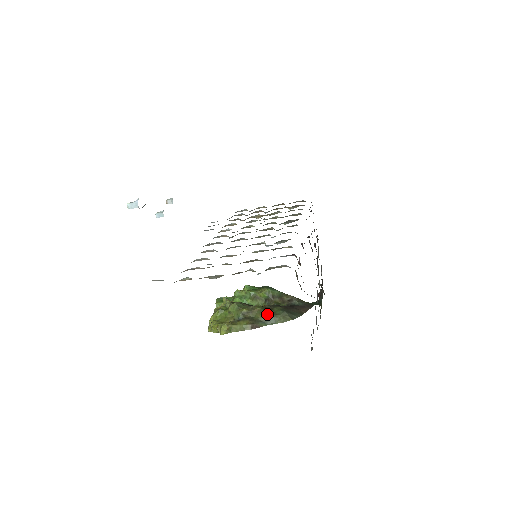
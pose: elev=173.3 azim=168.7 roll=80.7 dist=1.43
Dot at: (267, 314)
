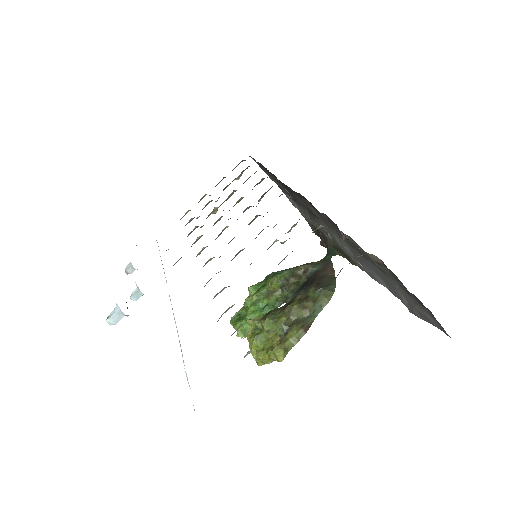
Dot at: (308, 305)
